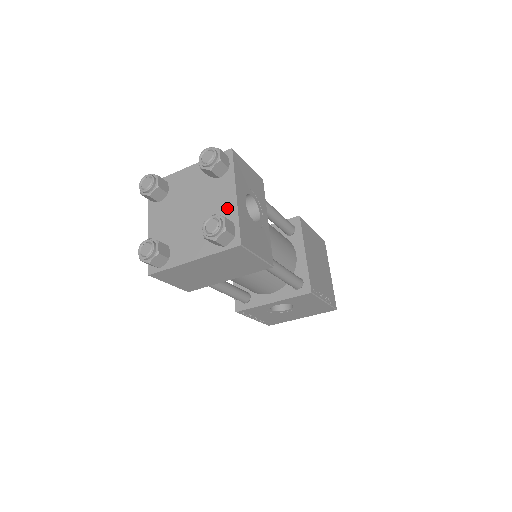
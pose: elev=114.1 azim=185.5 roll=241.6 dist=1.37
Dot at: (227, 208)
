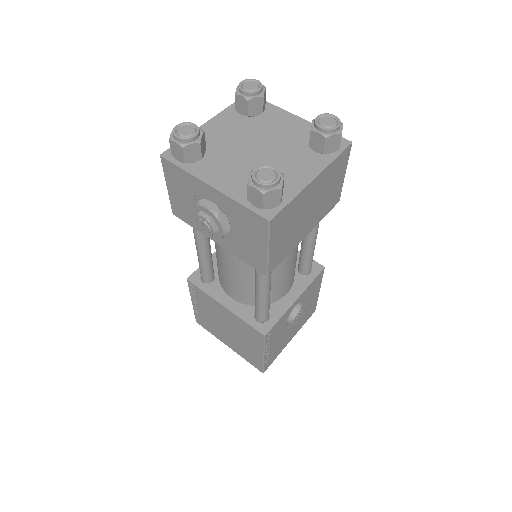
Dot at: (301, 128)
